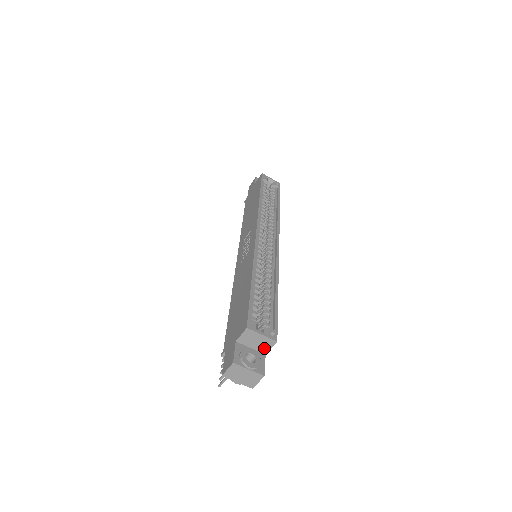
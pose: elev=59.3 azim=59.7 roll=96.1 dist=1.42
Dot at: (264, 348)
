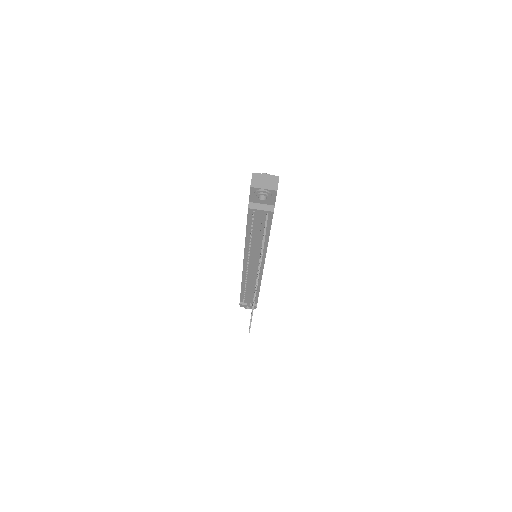
Dot at: occluded
